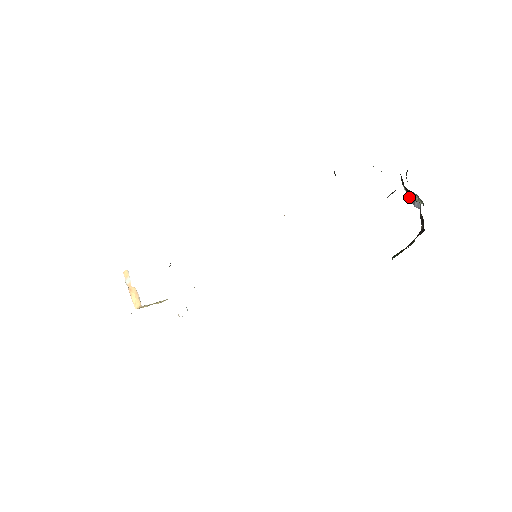
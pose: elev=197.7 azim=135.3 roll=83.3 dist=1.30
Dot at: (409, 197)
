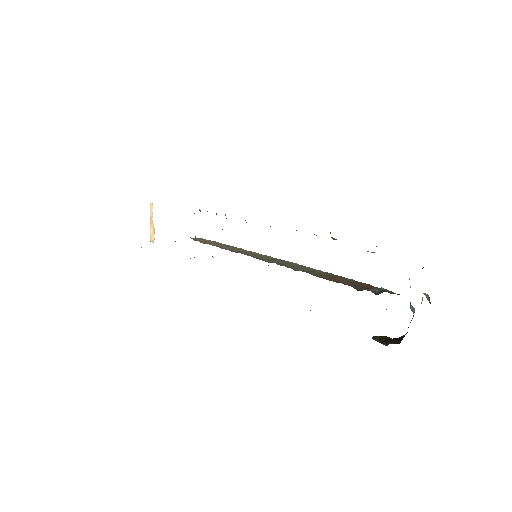
Dot at: occluded
